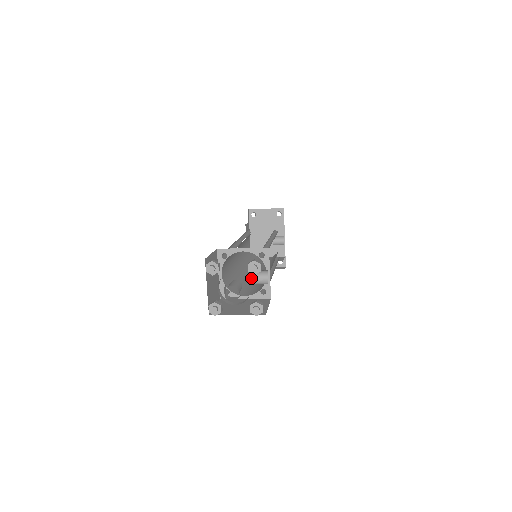
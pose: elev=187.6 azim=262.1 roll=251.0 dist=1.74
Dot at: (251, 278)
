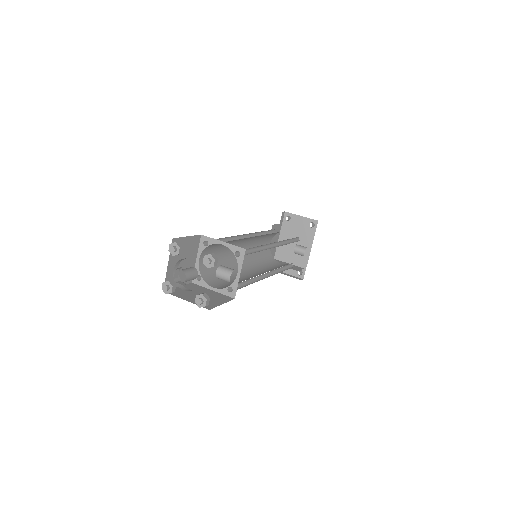
Dot at: (216, 272)
